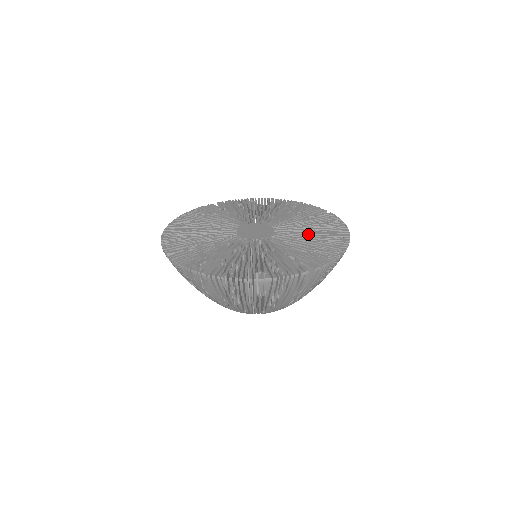
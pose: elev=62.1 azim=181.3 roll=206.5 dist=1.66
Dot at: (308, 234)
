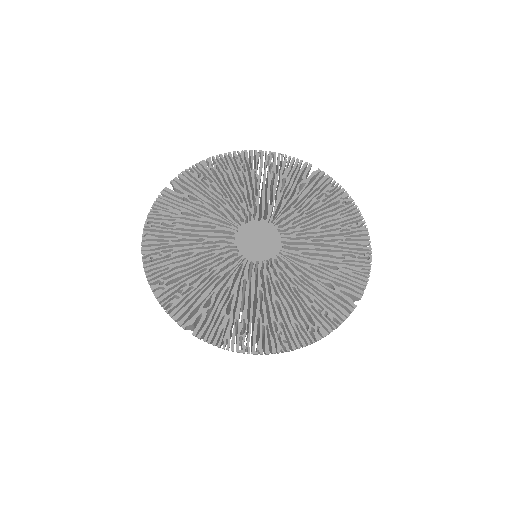
Dot at: (319, 228)
